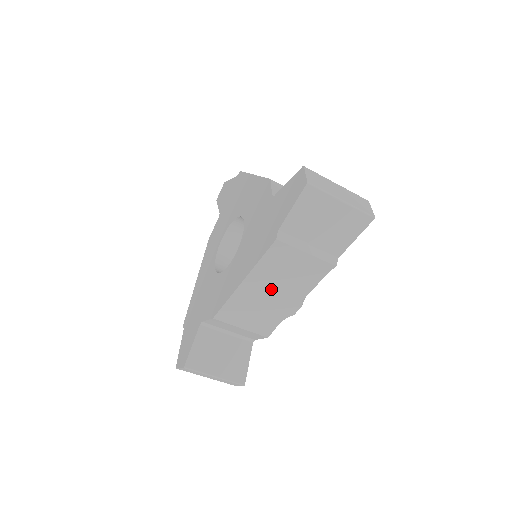
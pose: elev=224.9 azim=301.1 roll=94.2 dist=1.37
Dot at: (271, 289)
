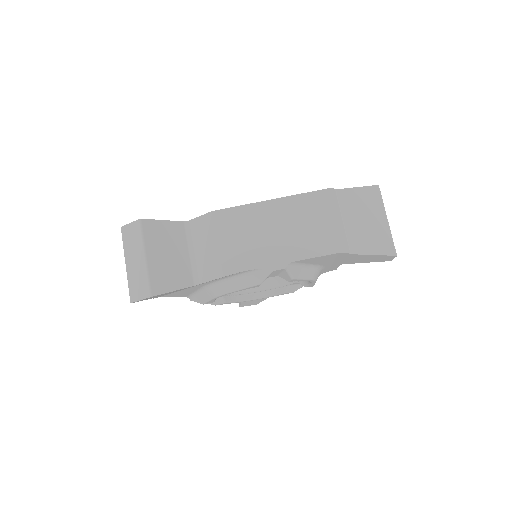
Dot at: (283, 227)
